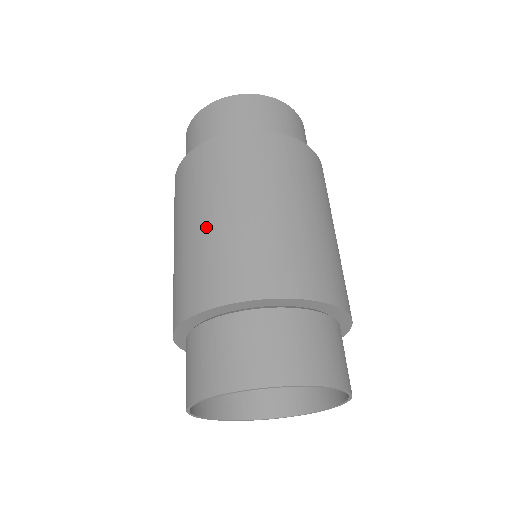
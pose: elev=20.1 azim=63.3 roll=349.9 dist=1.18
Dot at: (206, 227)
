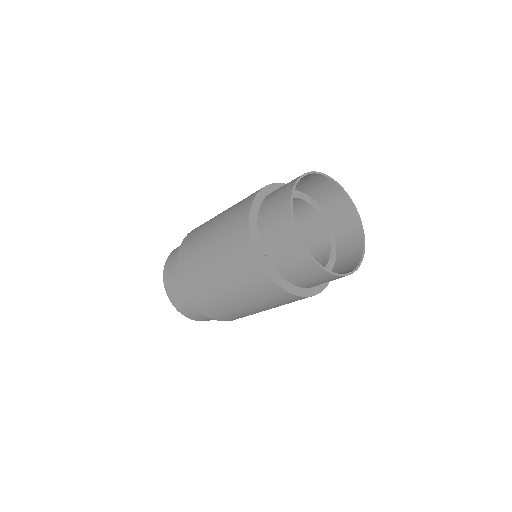
Dot at: occluded
